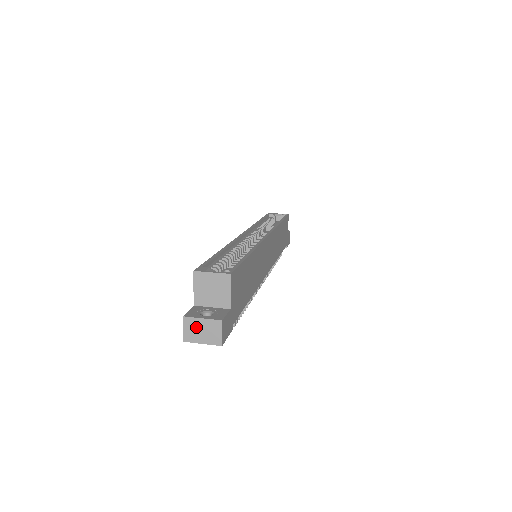
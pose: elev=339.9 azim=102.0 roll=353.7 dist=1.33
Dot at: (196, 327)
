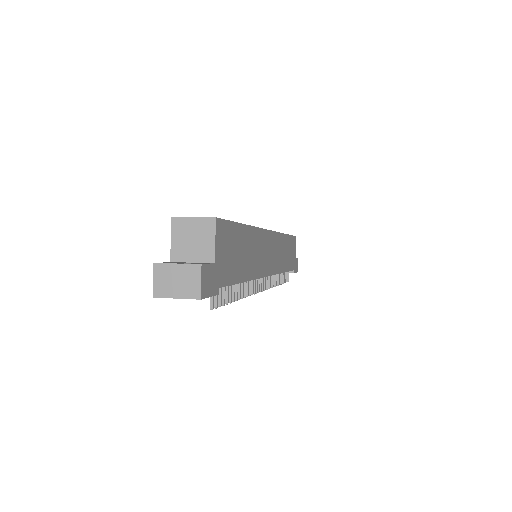
Dot at: (169, 276)
